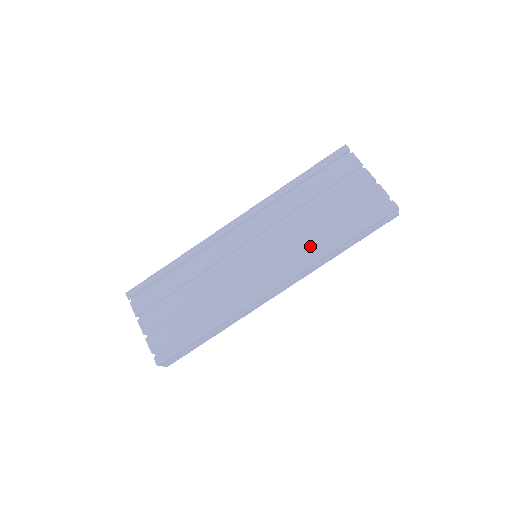
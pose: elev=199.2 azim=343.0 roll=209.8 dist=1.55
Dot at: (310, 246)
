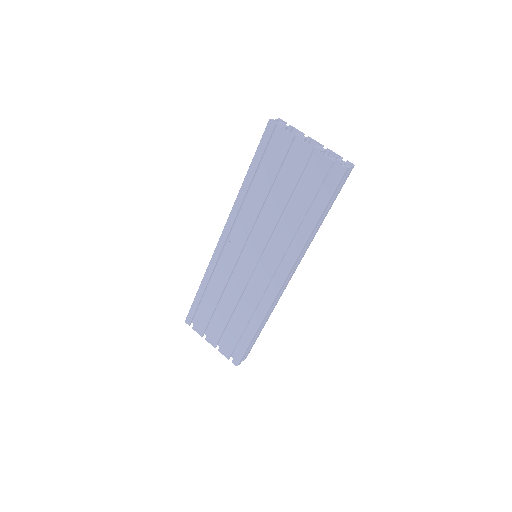
Dot at: (291, 237)
